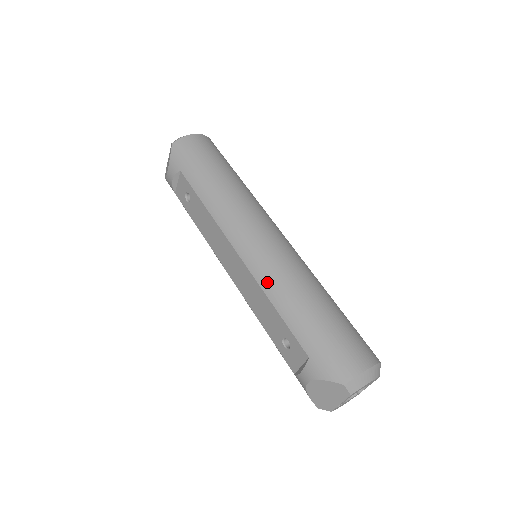
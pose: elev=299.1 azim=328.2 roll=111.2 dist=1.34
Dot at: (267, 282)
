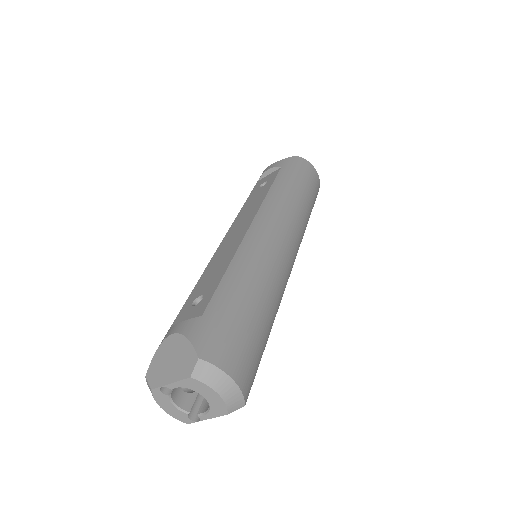
Dot at: (246, 252)
